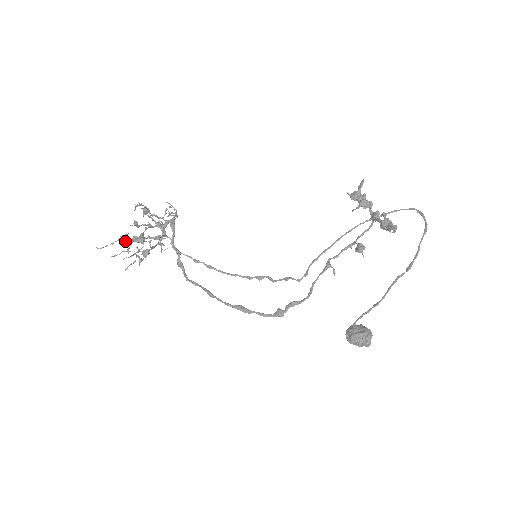
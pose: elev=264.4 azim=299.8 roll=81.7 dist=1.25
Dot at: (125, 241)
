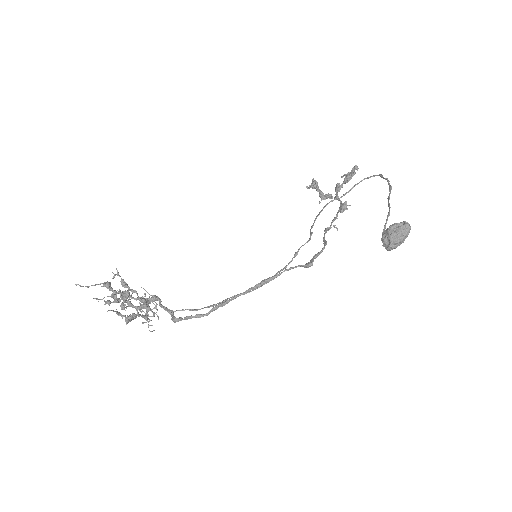
Dot at: (106, 302)
